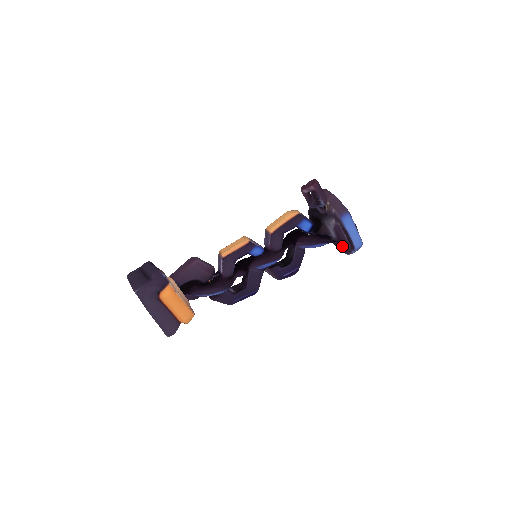
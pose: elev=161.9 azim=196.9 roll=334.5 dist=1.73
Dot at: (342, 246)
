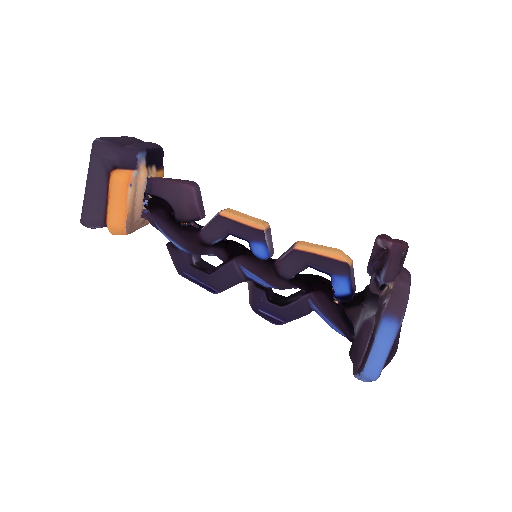
Dot at: (352, 354)
